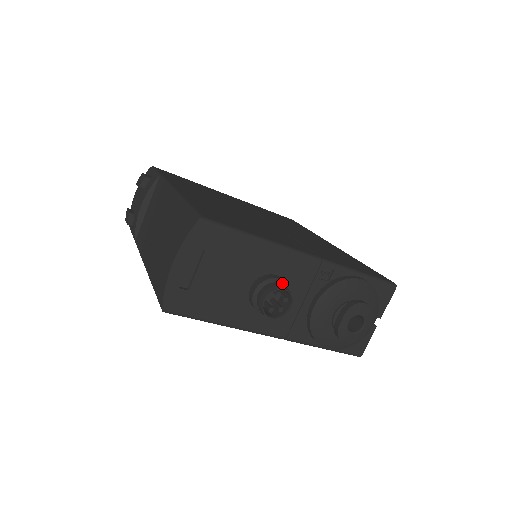
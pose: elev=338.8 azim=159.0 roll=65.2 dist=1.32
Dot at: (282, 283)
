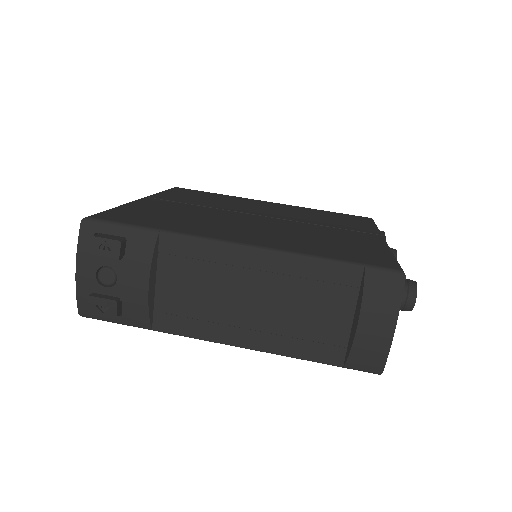
Dot at: occluded
